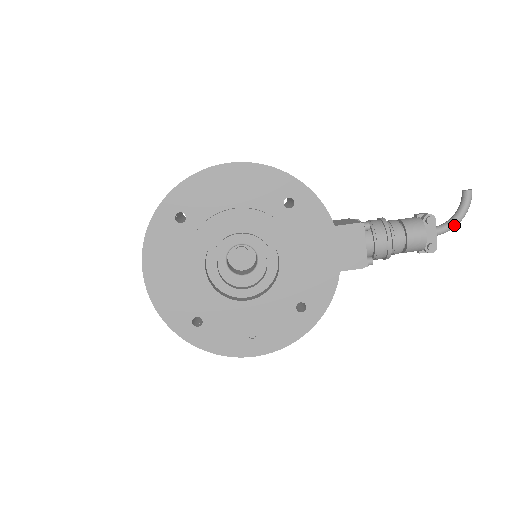
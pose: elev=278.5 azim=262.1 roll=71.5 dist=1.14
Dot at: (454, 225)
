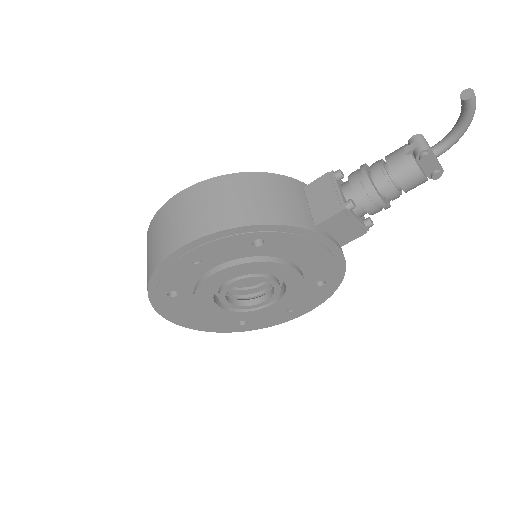
Dot at: (459, 138)
